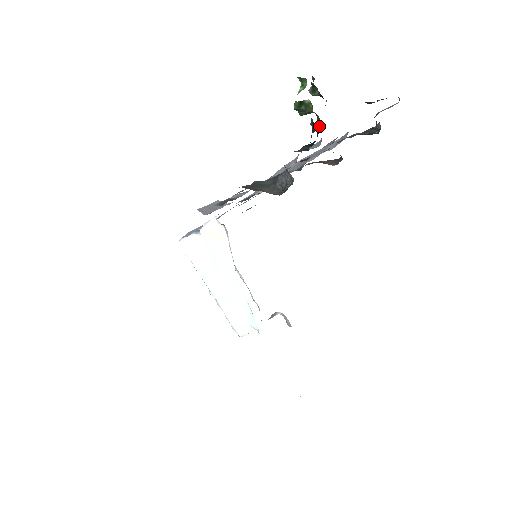
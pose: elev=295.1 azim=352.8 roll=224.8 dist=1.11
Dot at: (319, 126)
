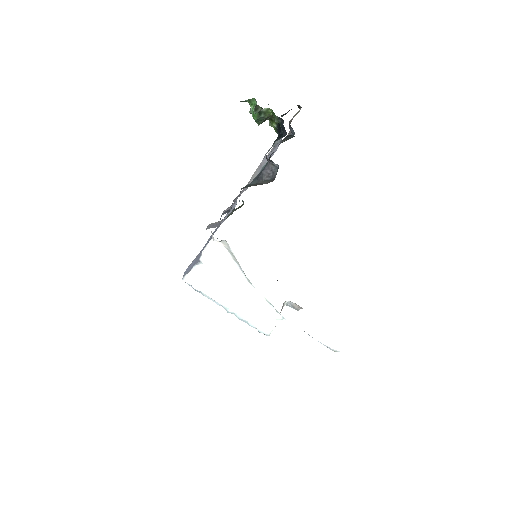
Dot at: (278, 124)
